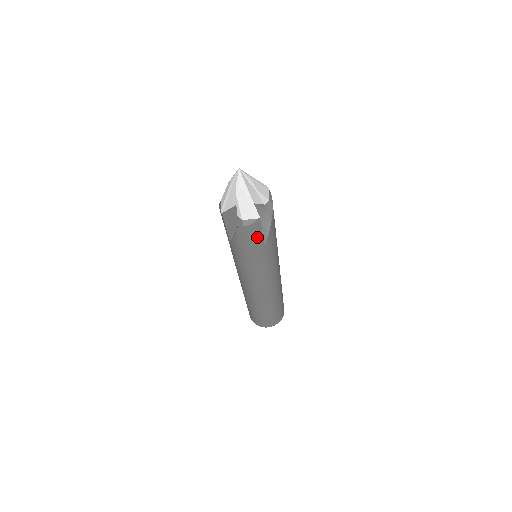
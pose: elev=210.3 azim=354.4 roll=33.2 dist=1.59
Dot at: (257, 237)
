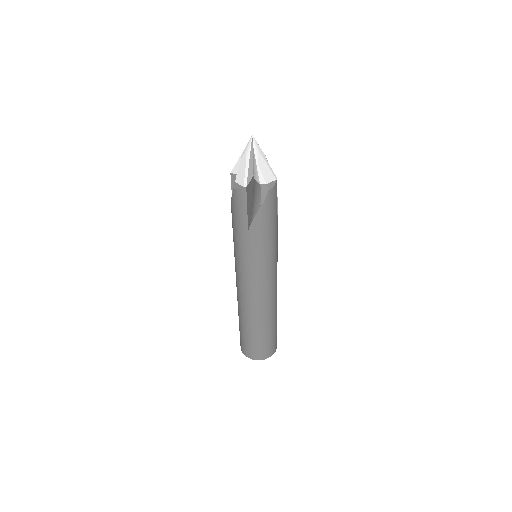
Dot at: (275, 205)
